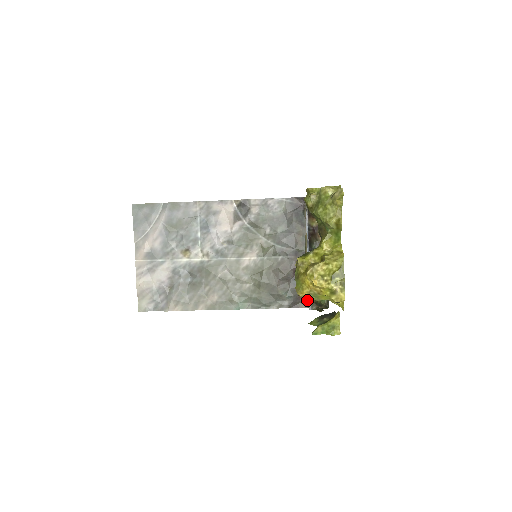
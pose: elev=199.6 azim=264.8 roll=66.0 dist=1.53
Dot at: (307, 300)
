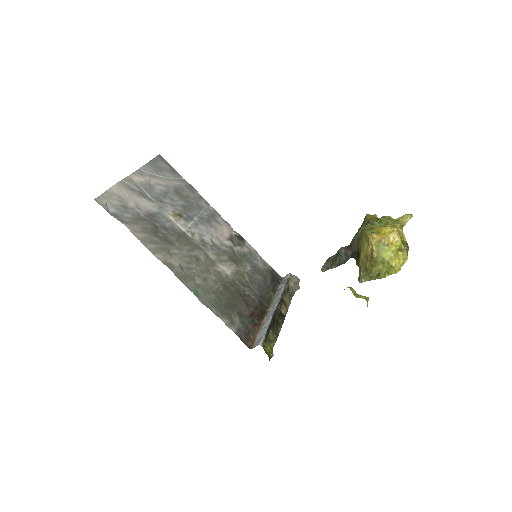
Dot at: (253, 342)
